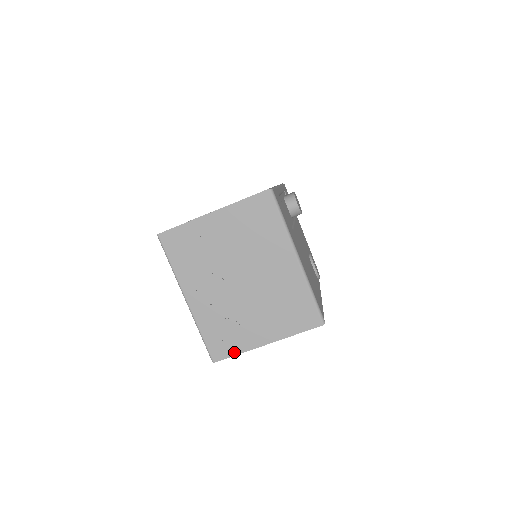
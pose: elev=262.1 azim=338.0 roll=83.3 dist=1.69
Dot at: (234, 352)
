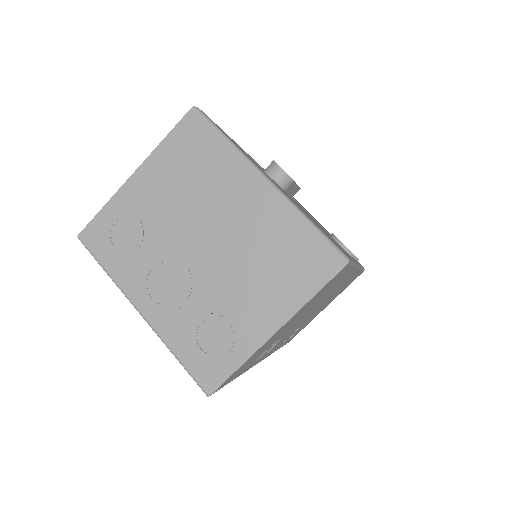
Dot at: (232, 366)
